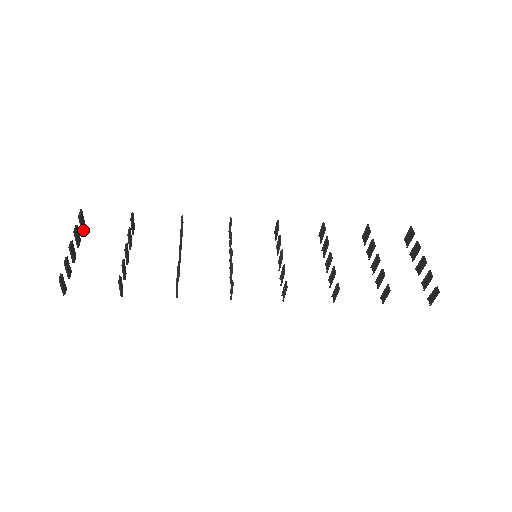
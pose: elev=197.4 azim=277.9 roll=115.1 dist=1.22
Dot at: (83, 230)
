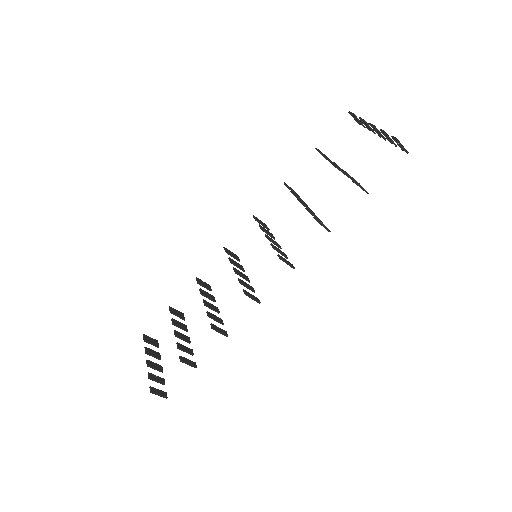
Dot at: (158, 346)
